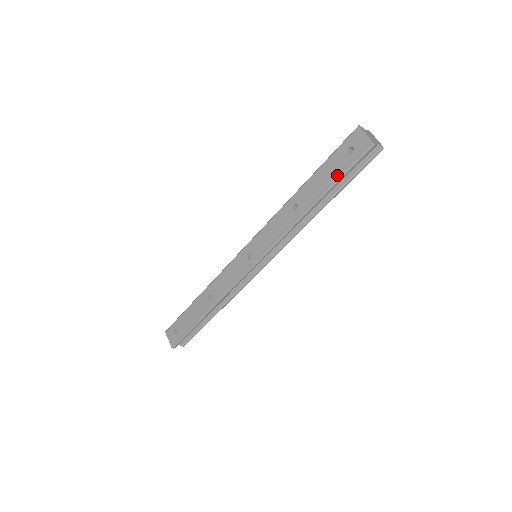
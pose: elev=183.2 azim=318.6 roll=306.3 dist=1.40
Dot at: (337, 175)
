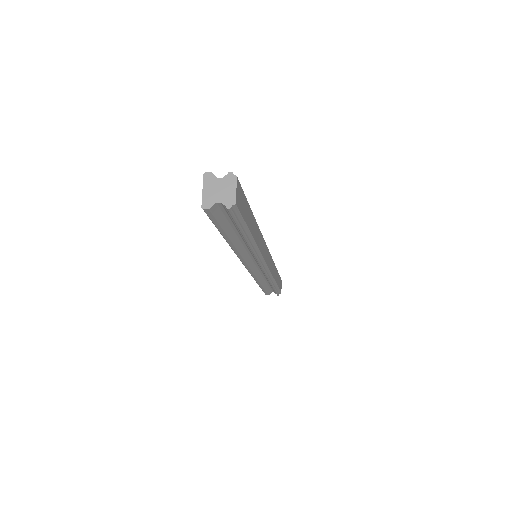
Dot at: occluded
